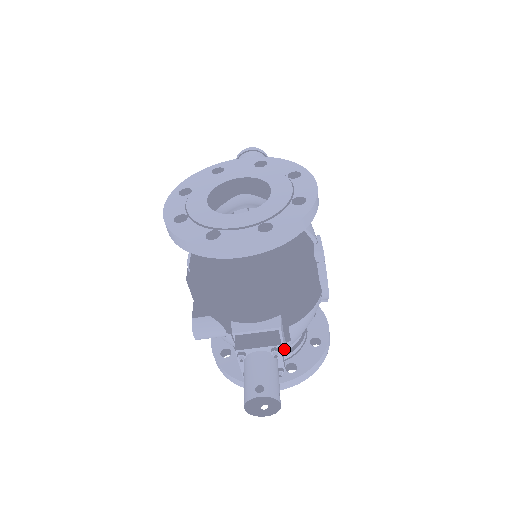
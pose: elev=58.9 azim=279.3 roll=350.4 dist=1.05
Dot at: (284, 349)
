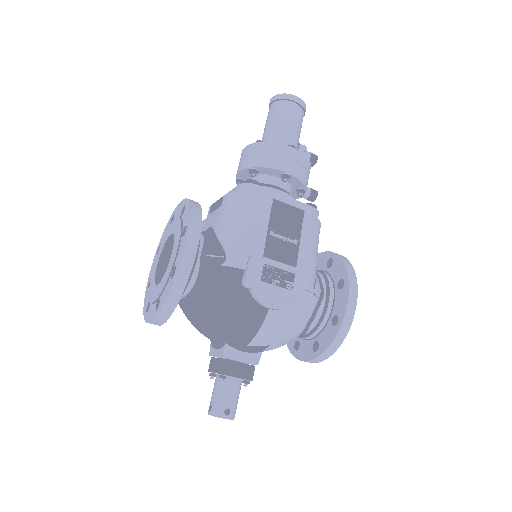
Dot at: (248, 363)
